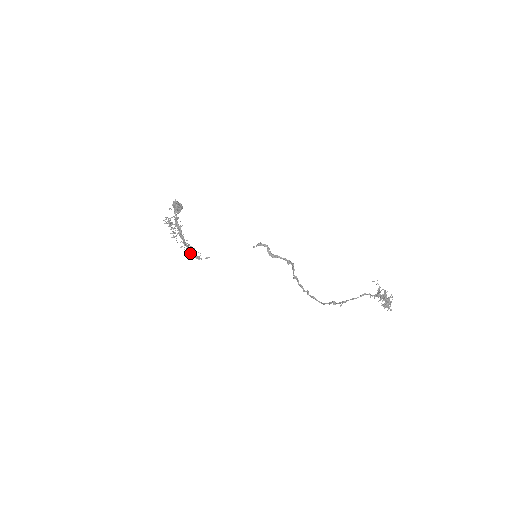
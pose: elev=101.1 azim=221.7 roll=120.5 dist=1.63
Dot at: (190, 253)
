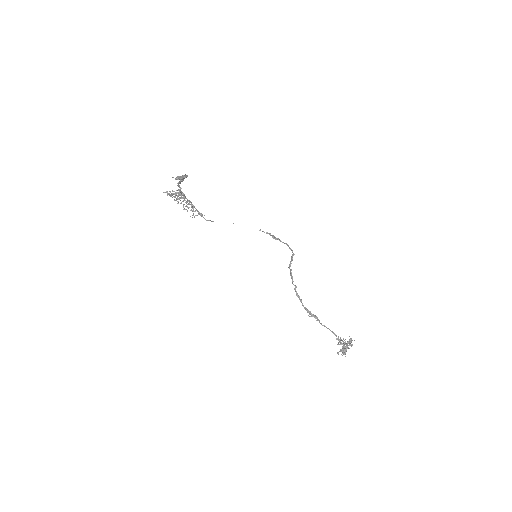
Dot at: occluded
